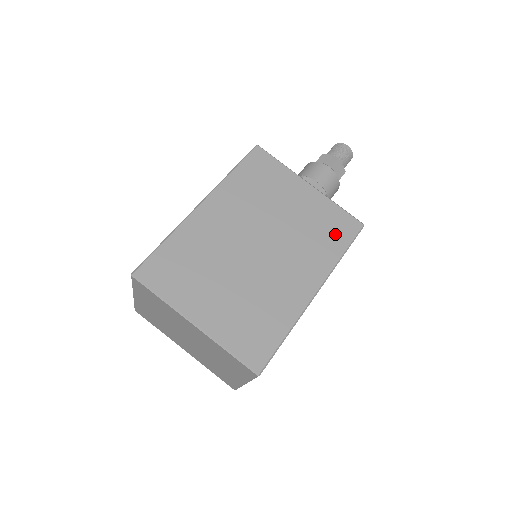
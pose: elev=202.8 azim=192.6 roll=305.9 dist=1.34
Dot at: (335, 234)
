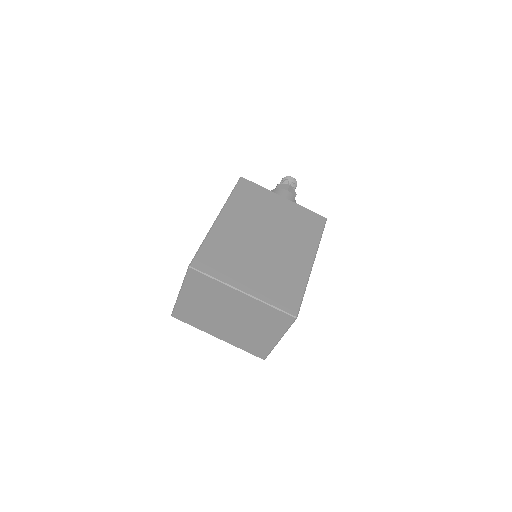
Dot at: (311, 226)
